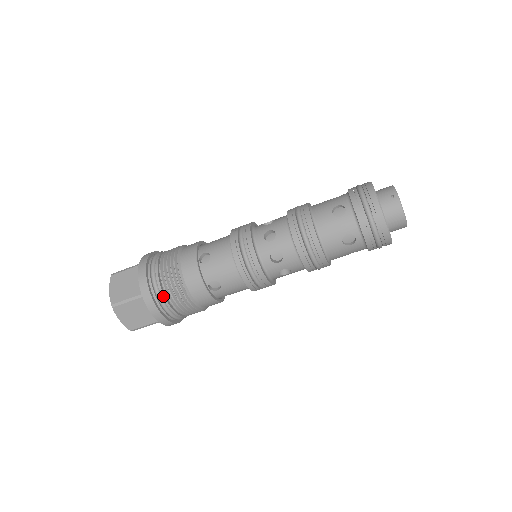
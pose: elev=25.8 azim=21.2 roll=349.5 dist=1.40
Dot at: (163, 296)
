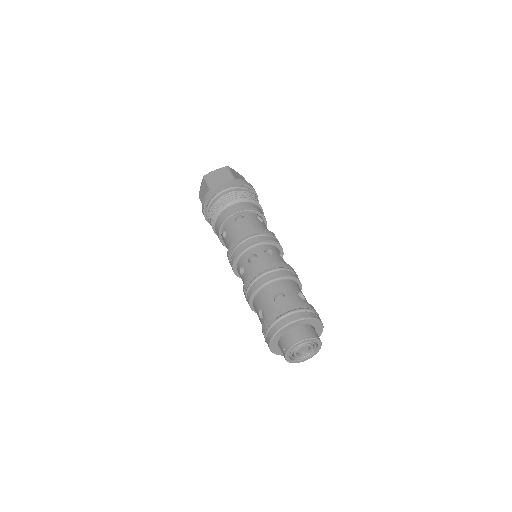
Dot at: occluded
